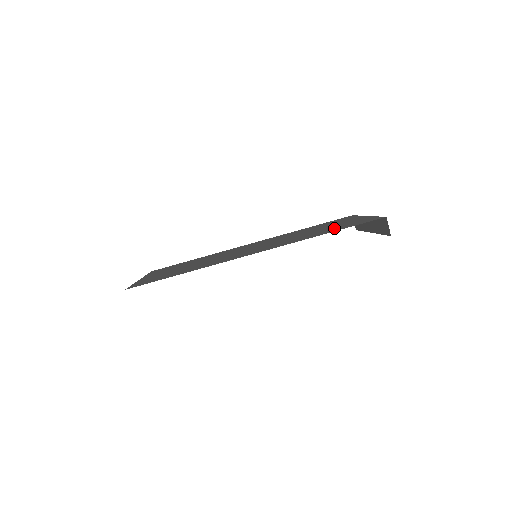
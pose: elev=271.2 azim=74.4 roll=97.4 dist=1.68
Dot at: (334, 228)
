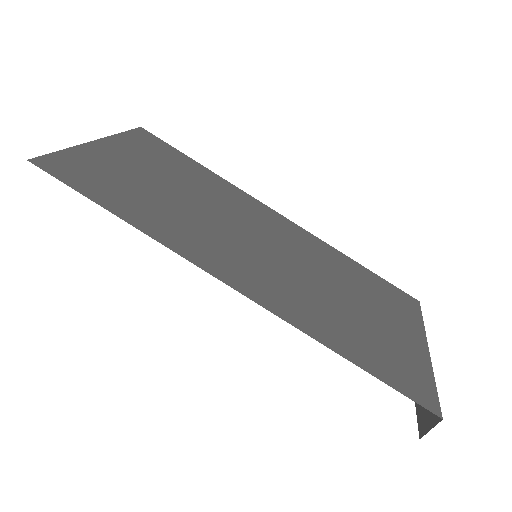
Dot at: (371, 344)
